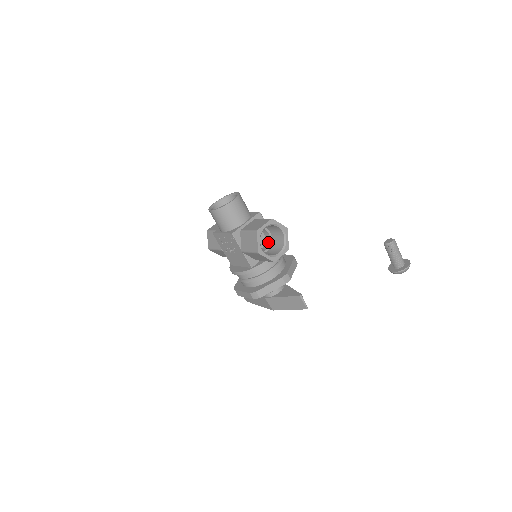
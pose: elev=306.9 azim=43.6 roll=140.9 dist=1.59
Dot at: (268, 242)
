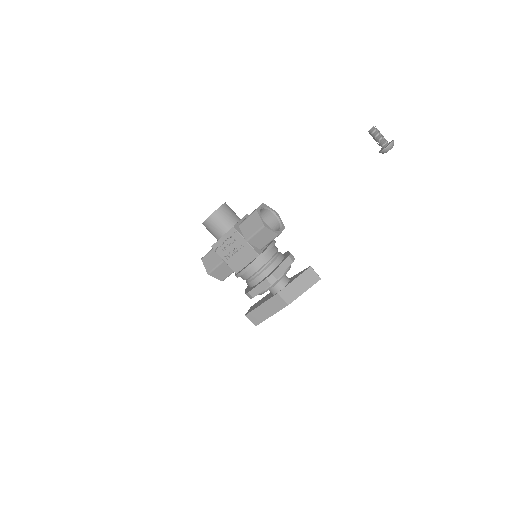
Dot at: occluded
